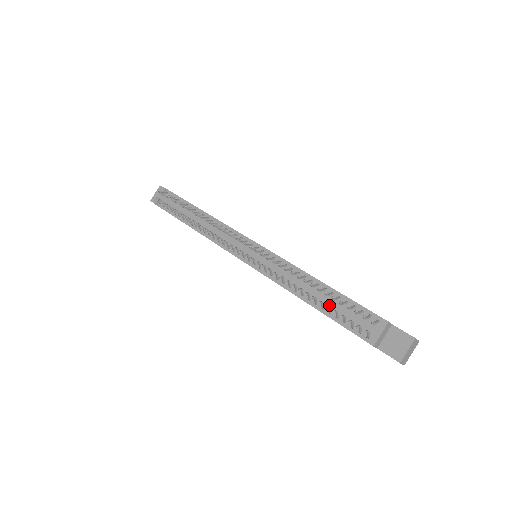
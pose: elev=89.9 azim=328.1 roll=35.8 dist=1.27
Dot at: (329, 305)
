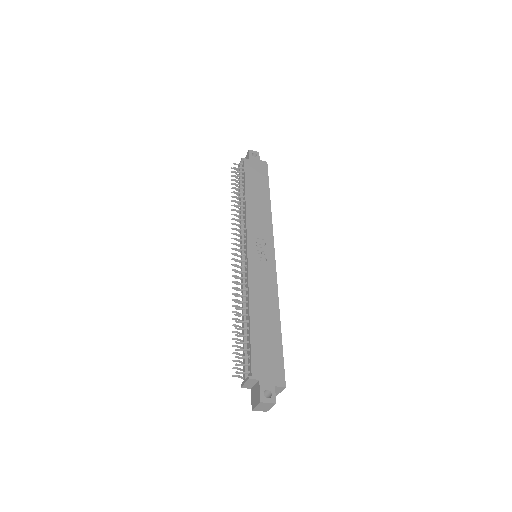
Dot at: occluded
